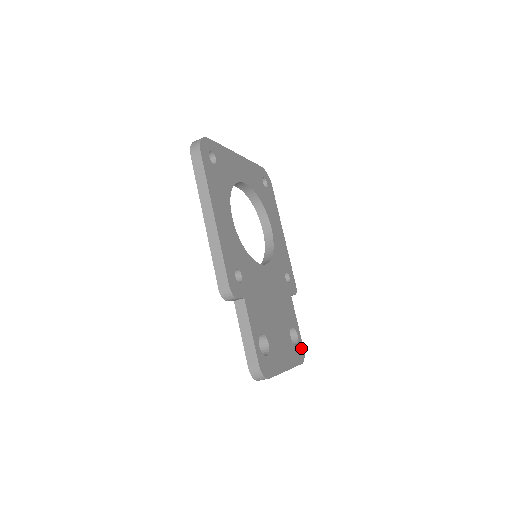
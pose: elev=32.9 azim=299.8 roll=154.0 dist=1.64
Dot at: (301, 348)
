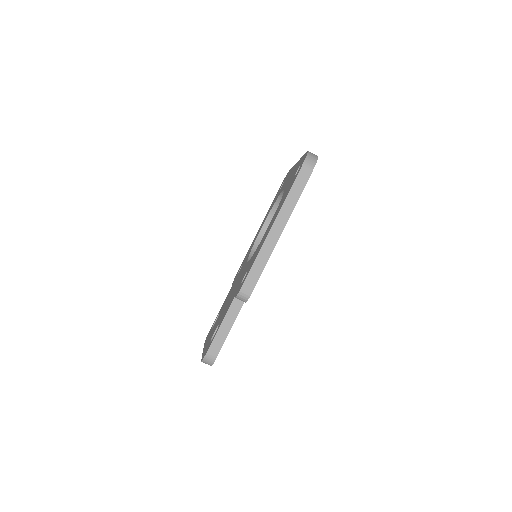
Dot at: occluded
